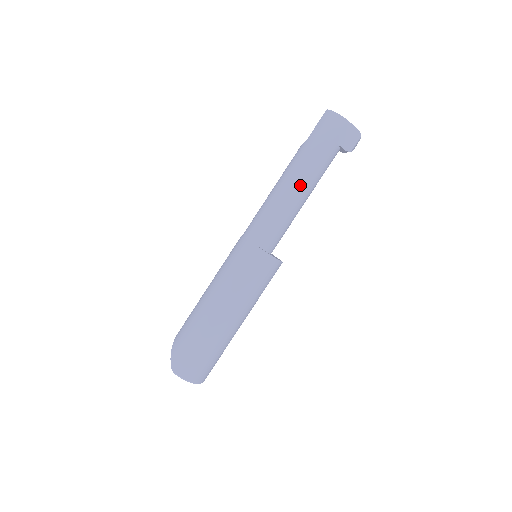
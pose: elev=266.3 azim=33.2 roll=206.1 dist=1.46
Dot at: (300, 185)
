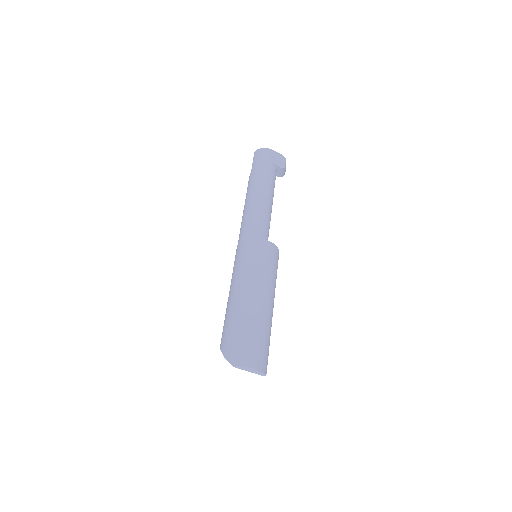
Dot at: (262, 192)
